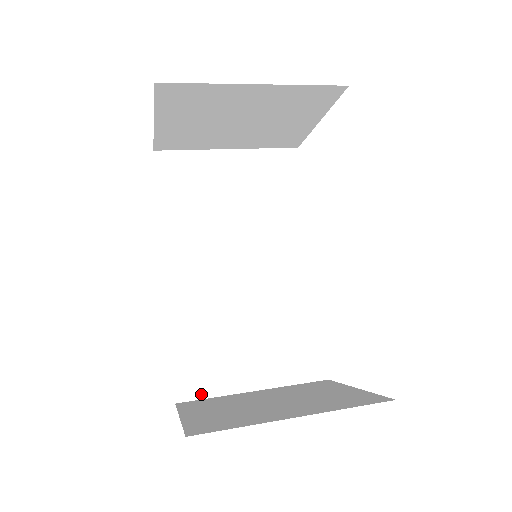
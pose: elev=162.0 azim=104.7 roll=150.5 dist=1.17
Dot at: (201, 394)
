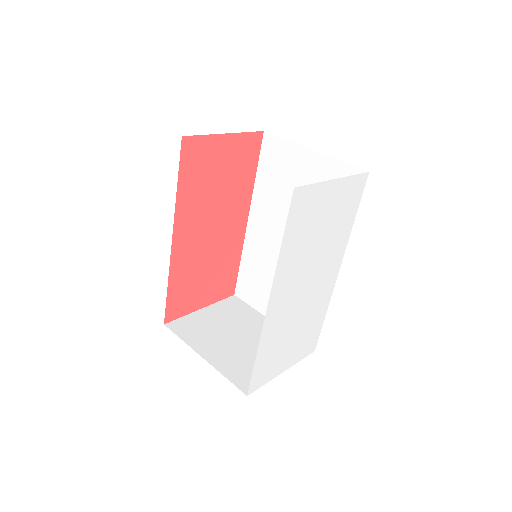
Dot at: (246, 300)
